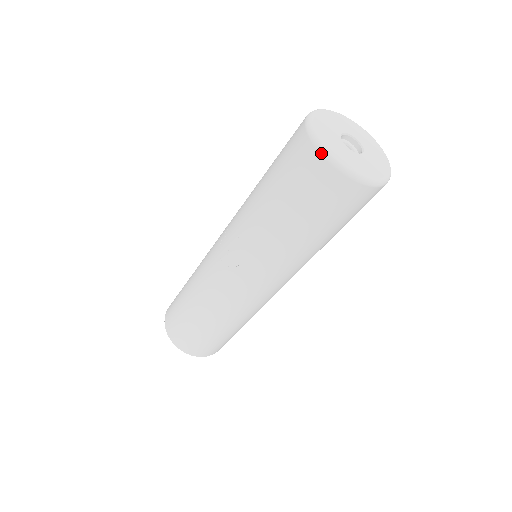
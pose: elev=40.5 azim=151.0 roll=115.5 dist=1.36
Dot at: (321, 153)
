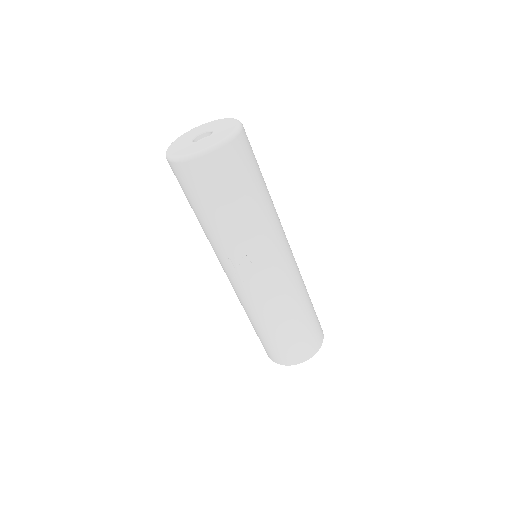
Dot at: (200, 157)
